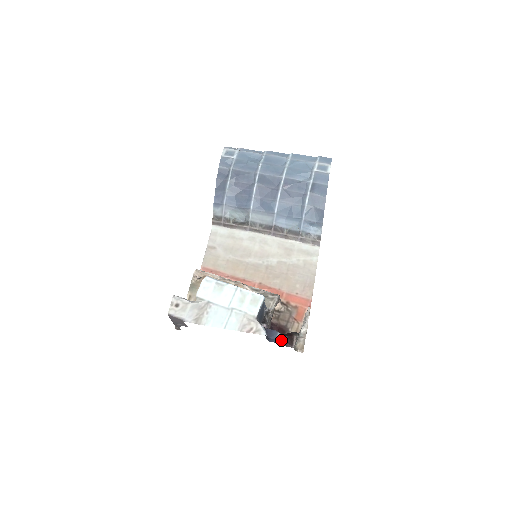
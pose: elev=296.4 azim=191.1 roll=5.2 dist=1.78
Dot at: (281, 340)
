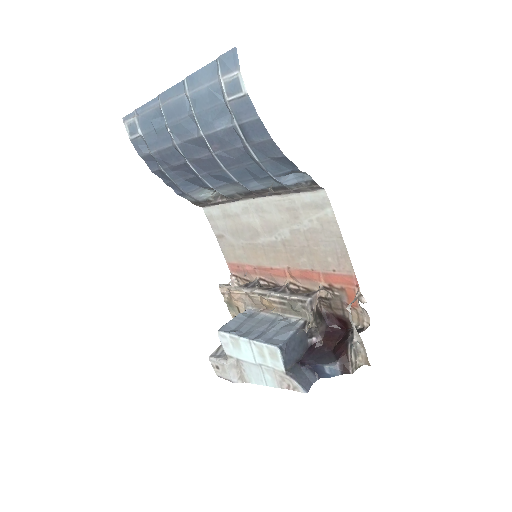
Dot at: (332, 372)
